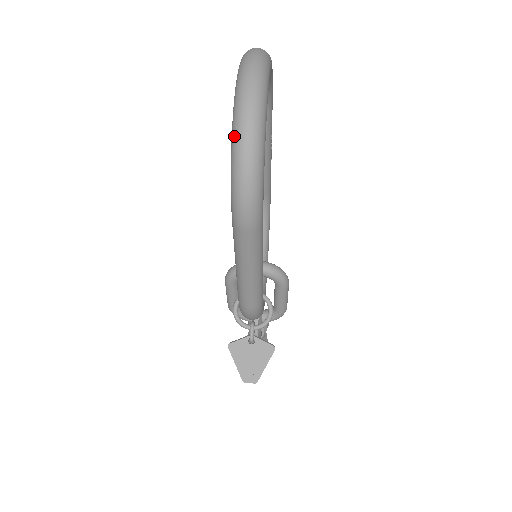
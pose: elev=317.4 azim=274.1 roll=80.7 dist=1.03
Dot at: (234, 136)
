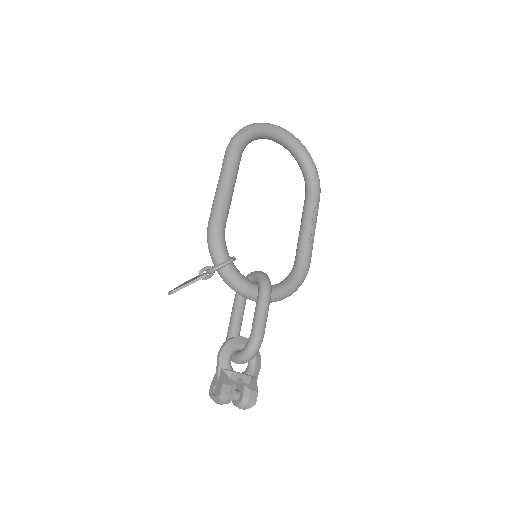
Dot at: occluded
